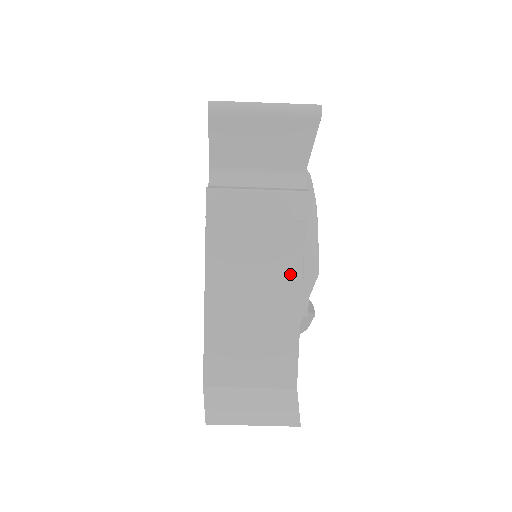
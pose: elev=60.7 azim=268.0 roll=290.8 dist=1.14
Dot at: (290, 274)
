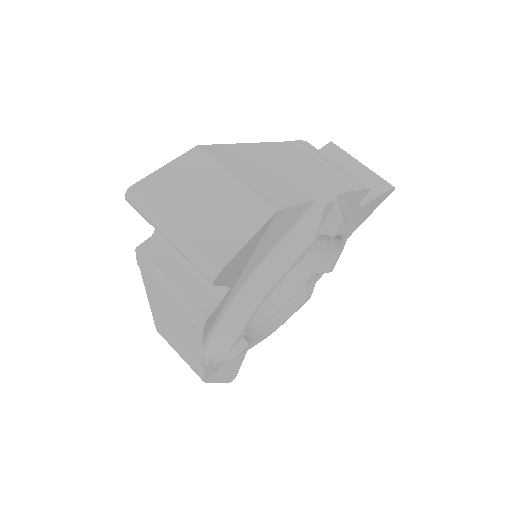
Dot at: (330, 187)
